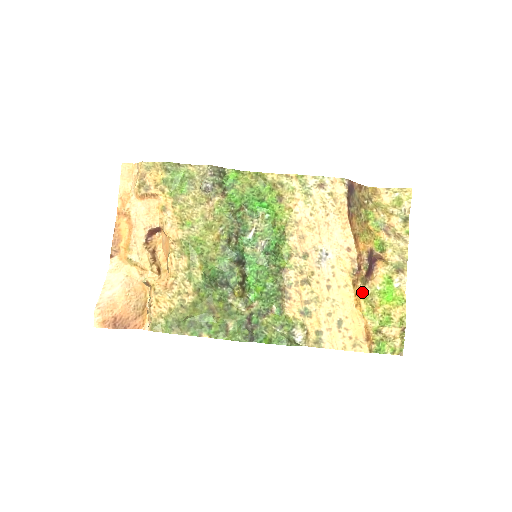
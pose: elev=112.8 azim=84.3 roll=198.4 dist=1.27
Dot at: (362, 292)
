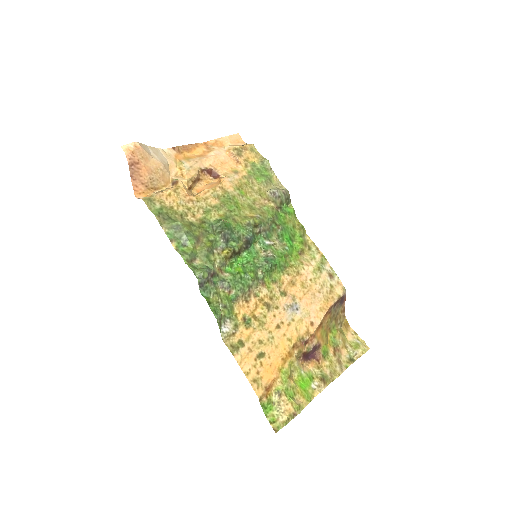
Dot at: (293, 358)
